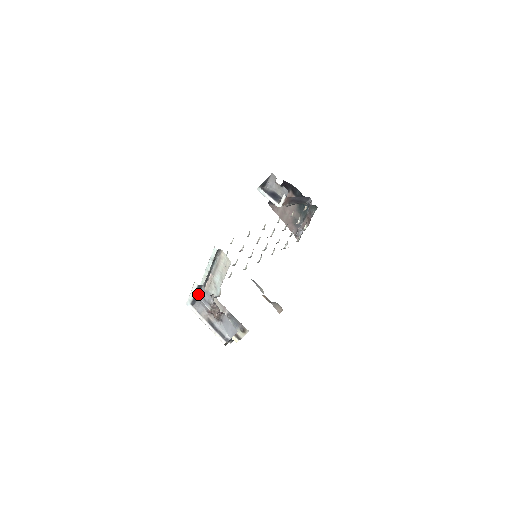
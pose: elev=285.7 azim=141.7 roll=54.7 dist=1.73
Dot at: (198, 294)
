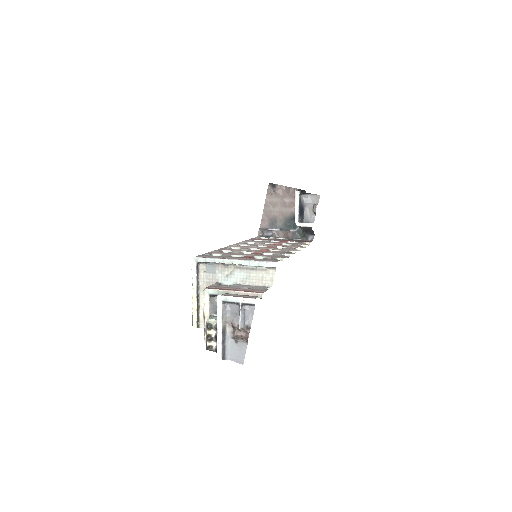
Dot at: (242, 305)
